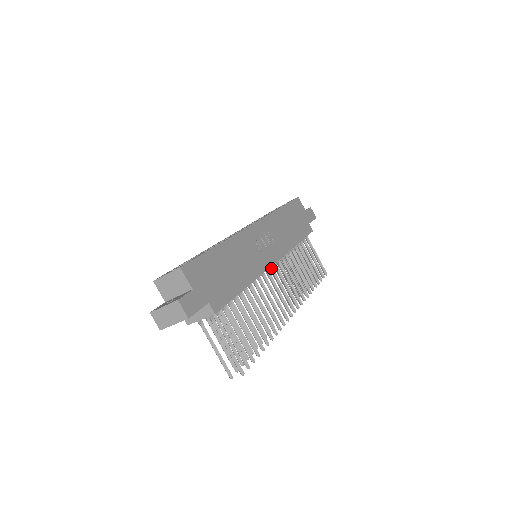
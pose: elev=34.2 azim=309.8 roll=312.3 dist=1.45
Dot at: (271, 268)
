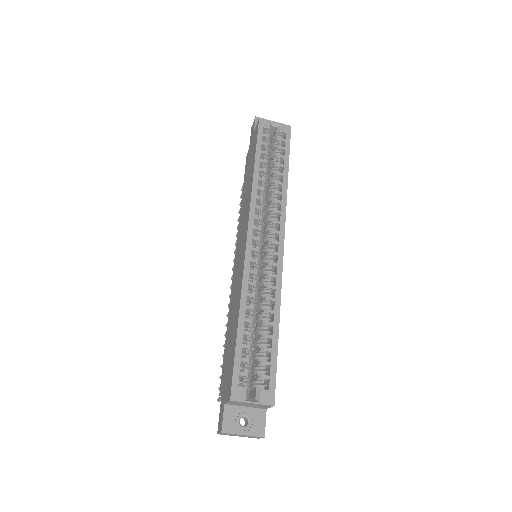
Dot at: occluded
